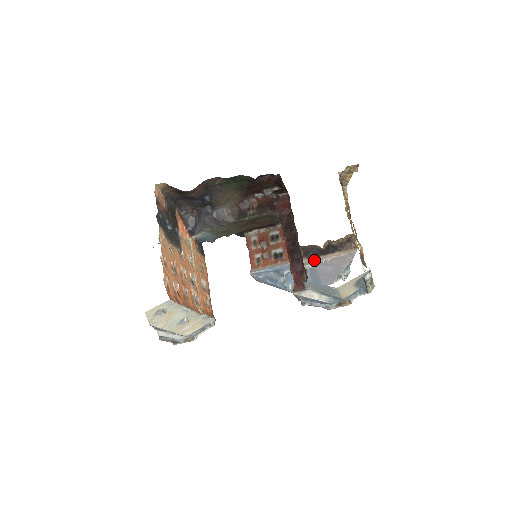
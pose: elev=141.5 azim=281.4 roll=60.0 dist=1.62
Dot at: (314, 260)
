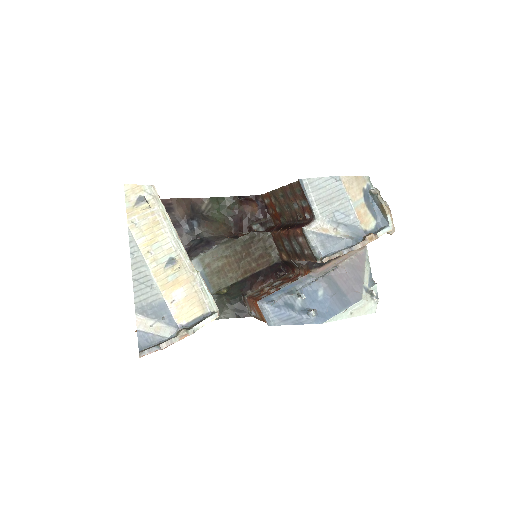
Dot at: (326, 268)
